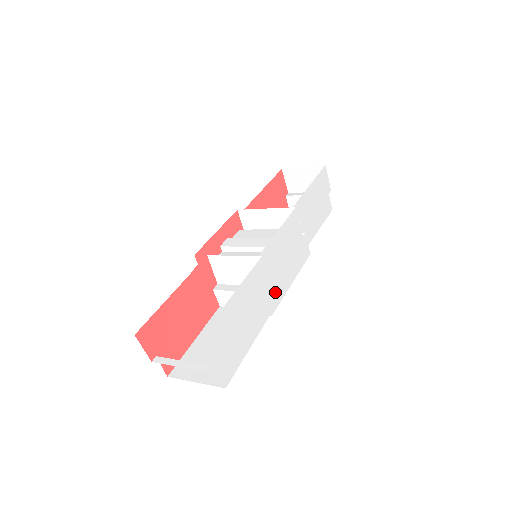
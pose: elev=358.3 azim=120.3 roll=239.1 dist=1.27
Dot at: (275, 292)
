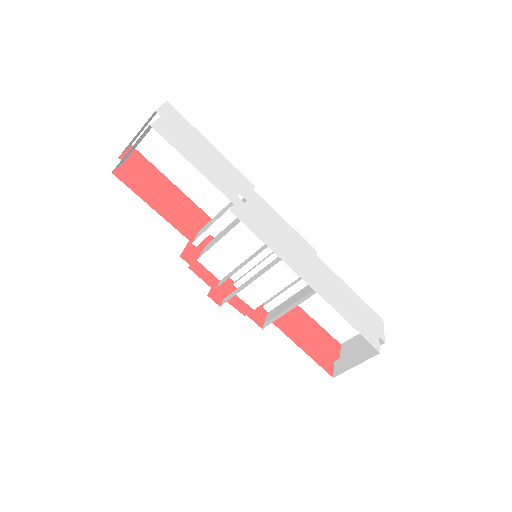
Dot at: (249, 218)
